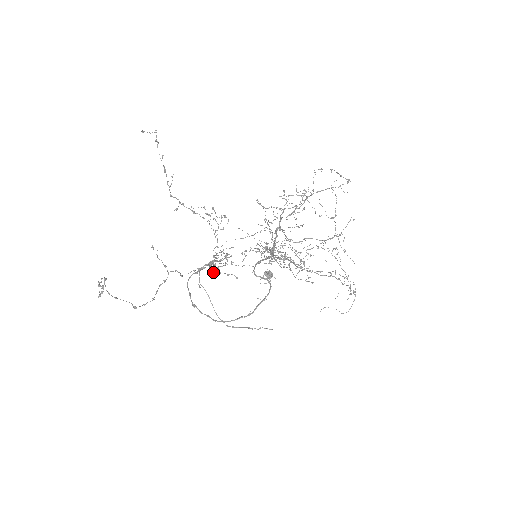
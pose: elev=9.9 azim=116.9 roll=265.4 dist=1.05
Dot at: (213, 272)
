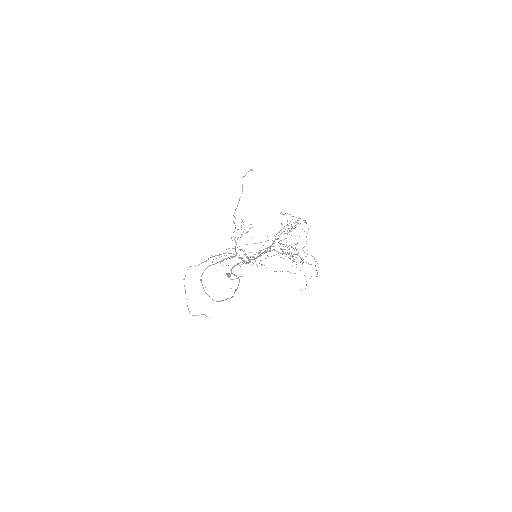
Dot at: (243, 261)
